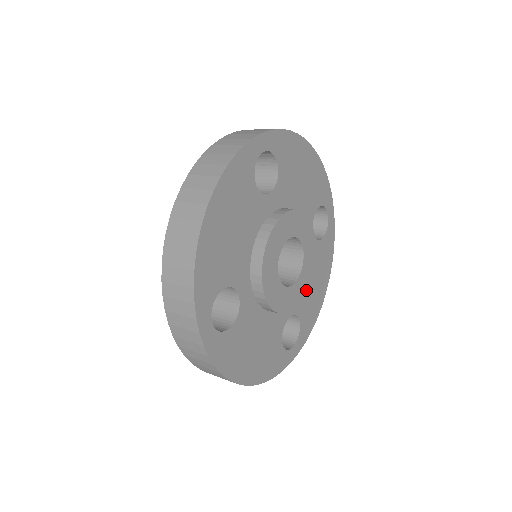
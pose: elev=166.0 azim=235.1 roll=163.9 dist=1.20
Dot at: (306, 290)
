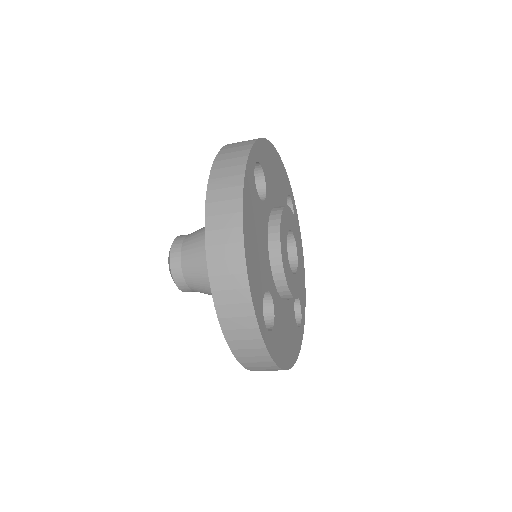
Dot at: (302, 272)
